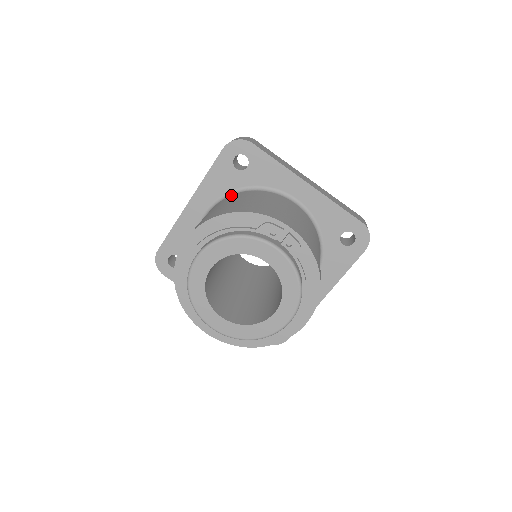
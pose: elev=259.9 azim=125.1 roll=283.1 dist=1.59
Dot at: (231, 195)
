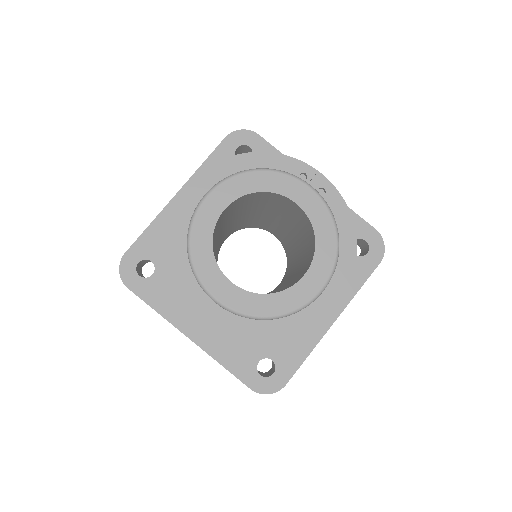
Dot at: occluded
